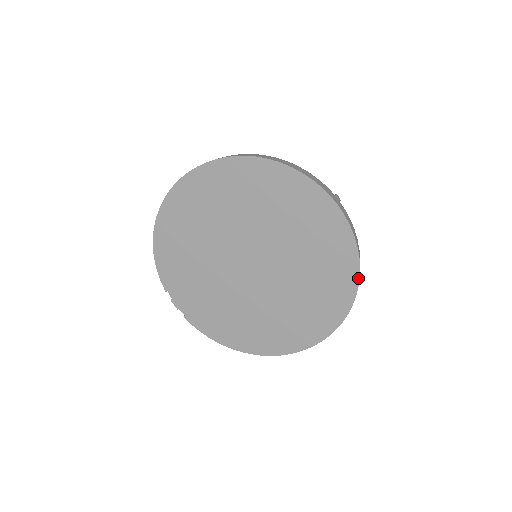
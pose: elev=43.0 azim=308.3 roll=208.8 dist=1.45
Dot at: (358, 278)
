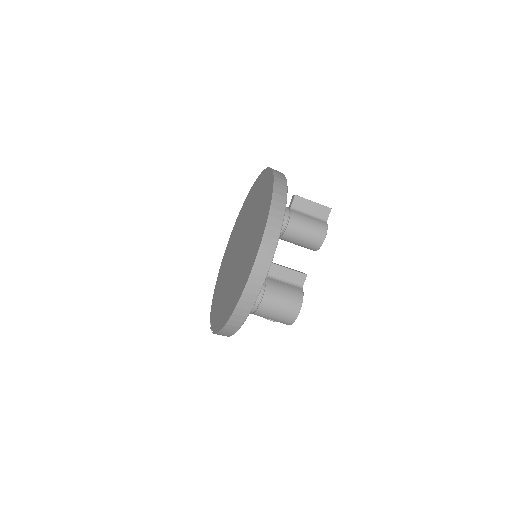
Dot at: (273, 182)
